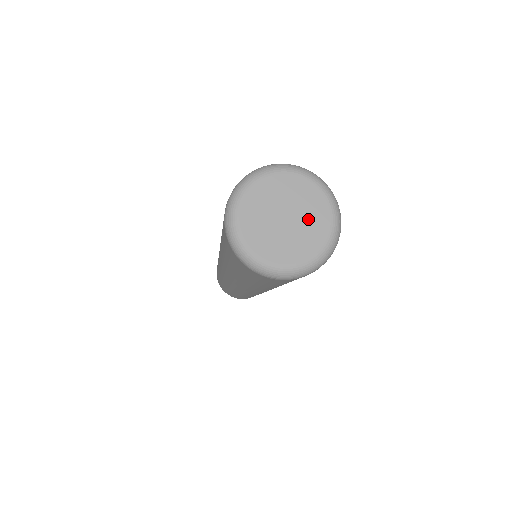
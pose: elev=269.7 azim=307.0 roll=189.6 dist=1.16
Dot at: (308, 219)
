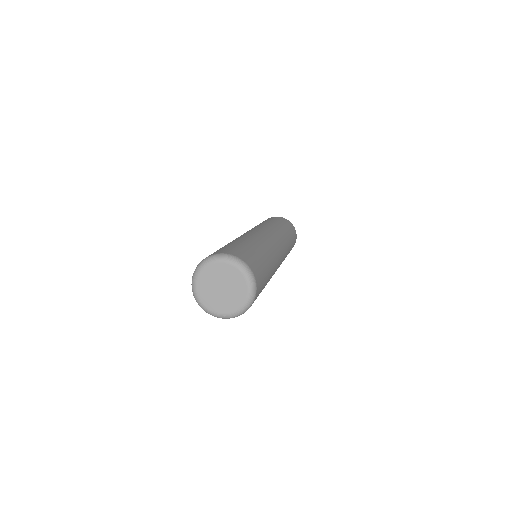
Dot at: (234, 288)
